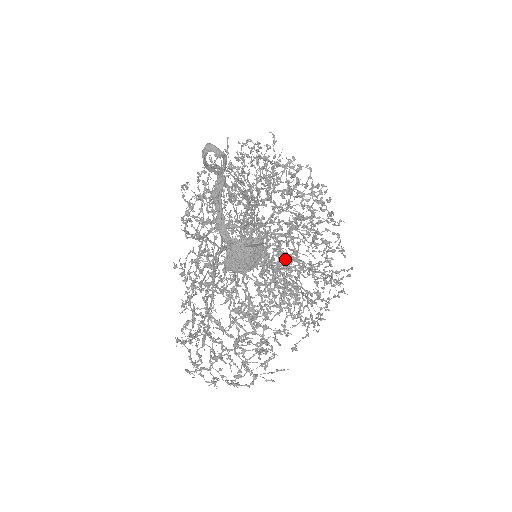
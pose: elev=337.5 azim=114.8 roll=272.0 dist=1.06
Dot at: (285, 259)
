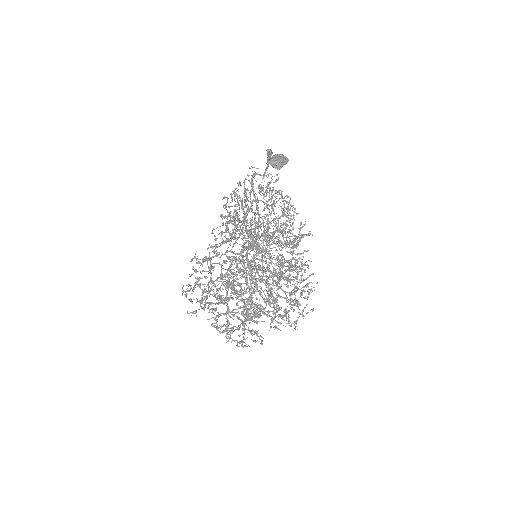
Dot at: (287, 210)
